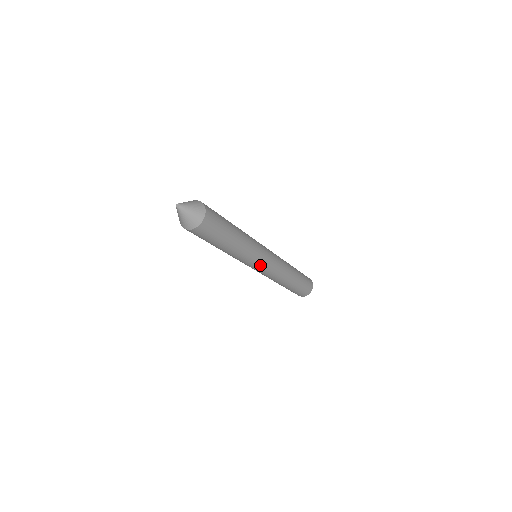
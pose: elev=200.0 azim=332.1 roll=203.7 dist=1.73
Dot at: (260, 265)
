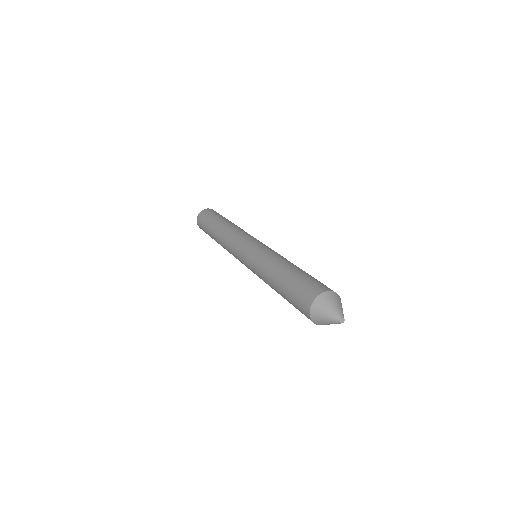
Dot at: occluded
